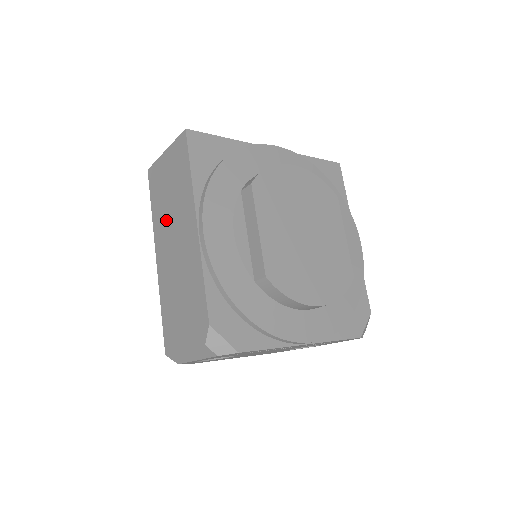
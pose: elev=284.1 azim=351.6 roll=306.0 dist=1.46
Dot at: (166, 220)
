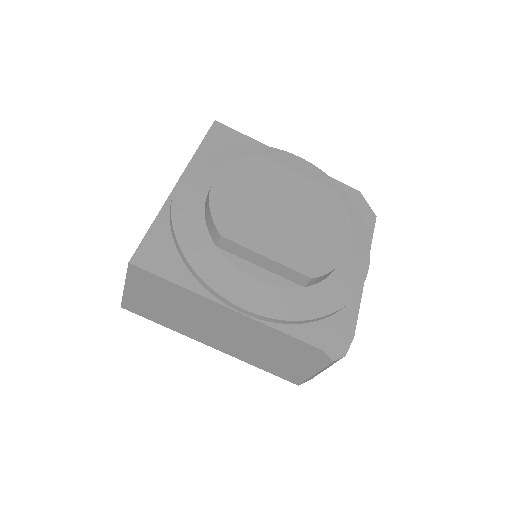
Dot at: (191, 324)
